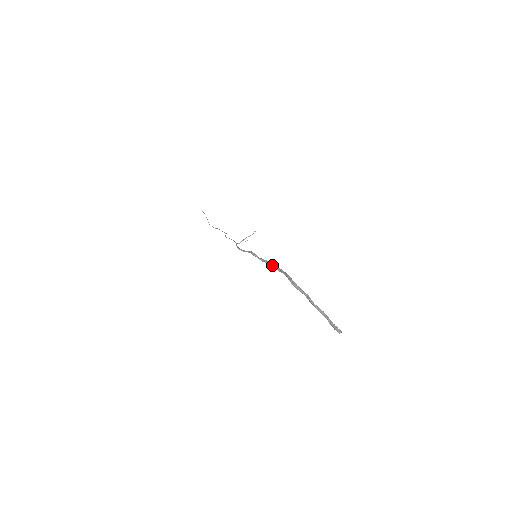
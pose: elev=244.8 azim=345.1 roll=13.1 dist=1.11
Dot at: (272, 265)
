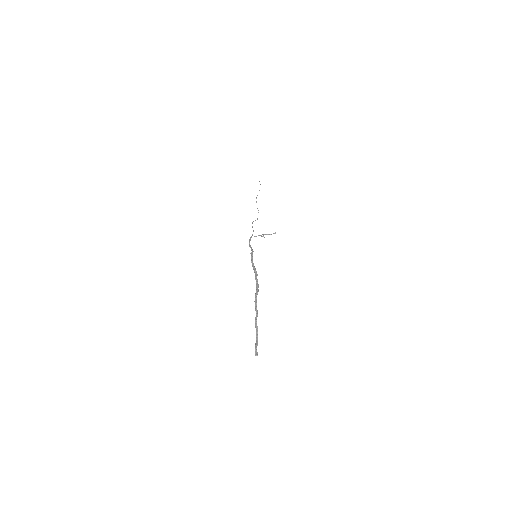
Dot at: (255, 273)
